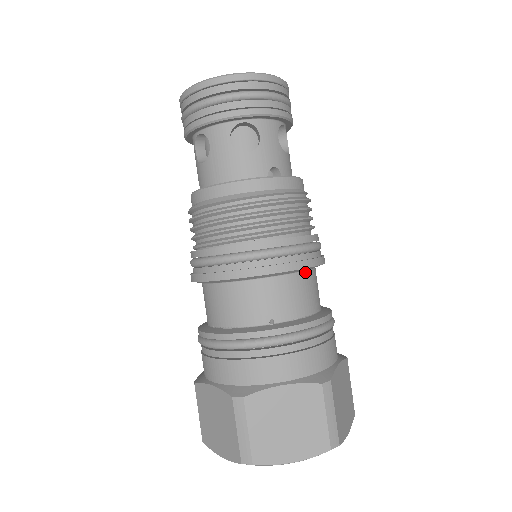
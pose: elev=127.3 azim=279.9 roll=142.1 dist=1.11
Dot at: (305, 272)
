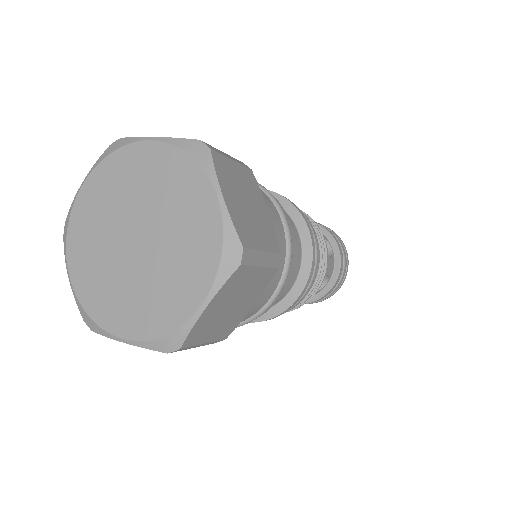
Dot at: (289, 217)
